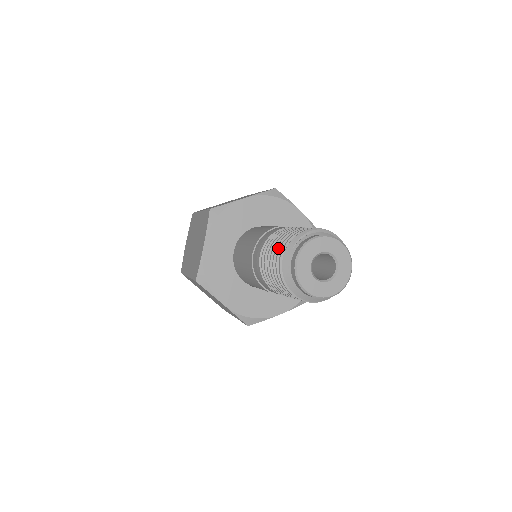
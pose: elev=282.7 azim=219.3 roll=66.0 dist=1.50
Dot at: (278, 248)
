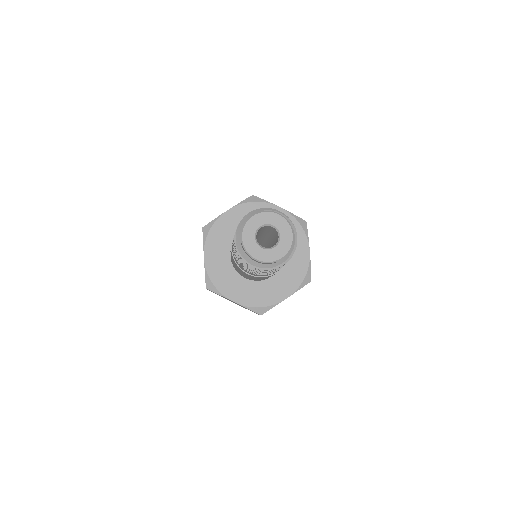
Dot at: occluded
